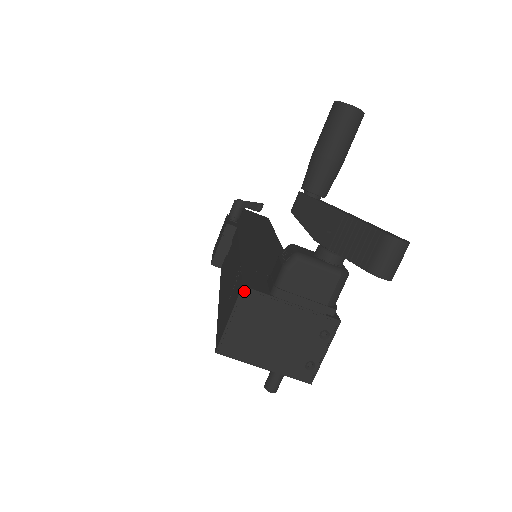
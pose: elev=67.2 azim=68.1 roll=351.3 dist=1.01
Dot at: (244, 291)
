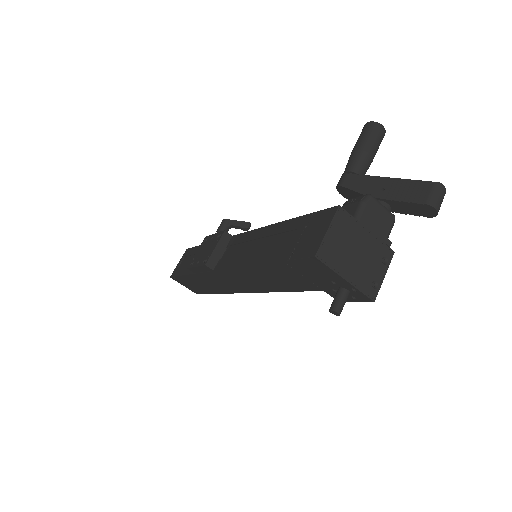
Dot at: (340, 210)
